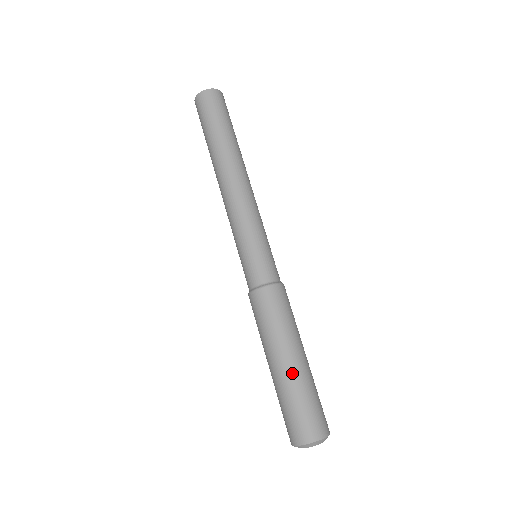
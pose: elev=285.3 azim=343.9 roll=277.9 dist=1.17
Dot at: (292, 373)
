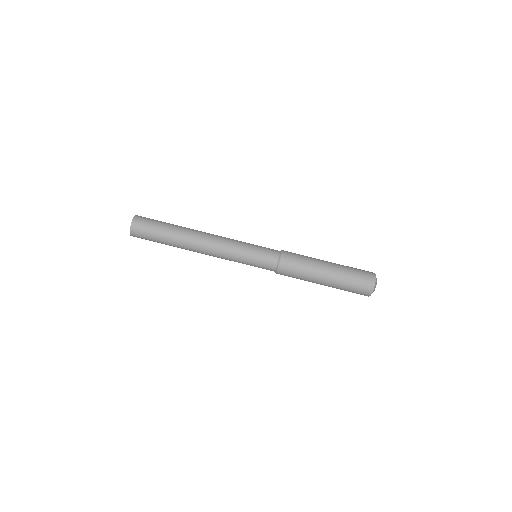
Dot at: (336, 265)
